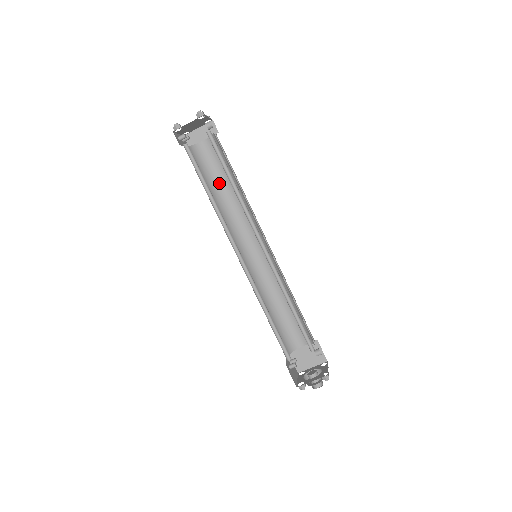
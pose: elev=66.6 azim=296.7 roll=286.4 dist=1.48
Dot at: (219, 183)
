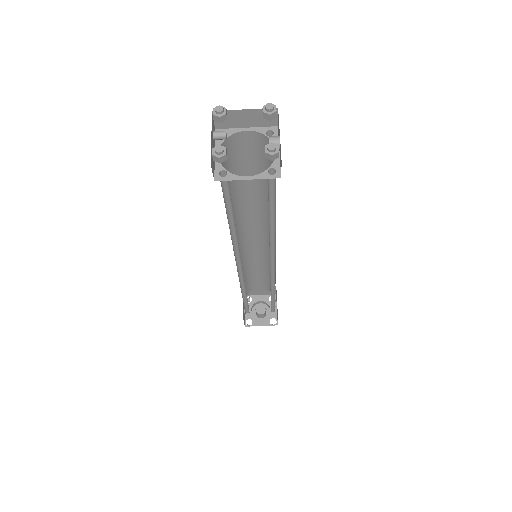
Dot at: (243, 180)
